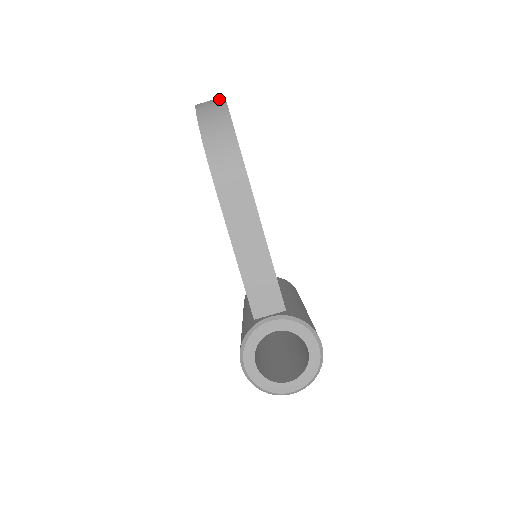
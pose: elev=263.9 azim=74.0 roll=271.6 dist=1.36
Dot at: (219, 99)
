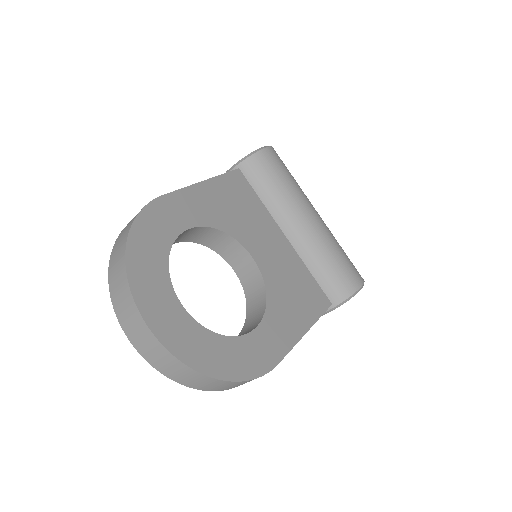
Dot at: (177, 365)
